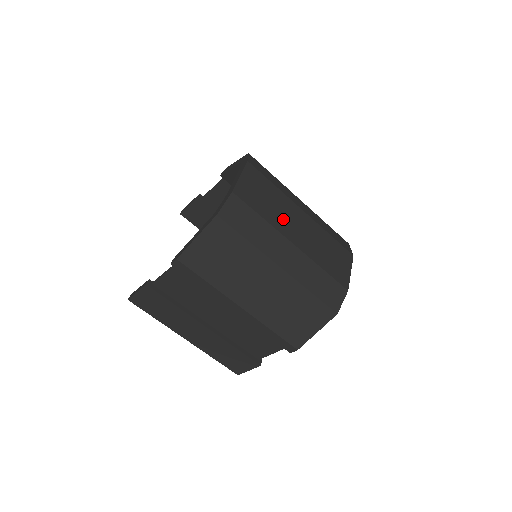
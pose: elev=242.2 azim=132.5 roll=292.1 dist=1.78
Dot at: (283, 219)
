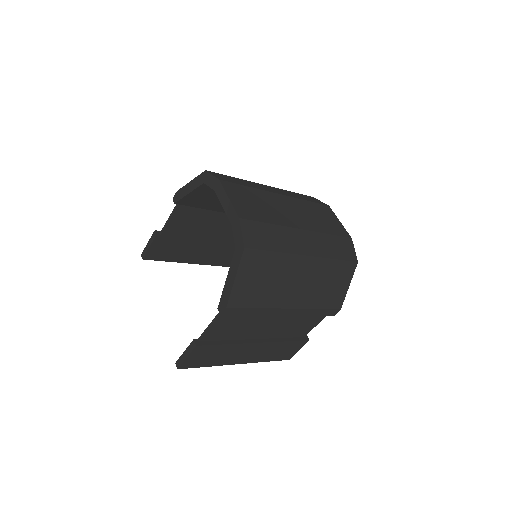
Dot at: (279, 213)
